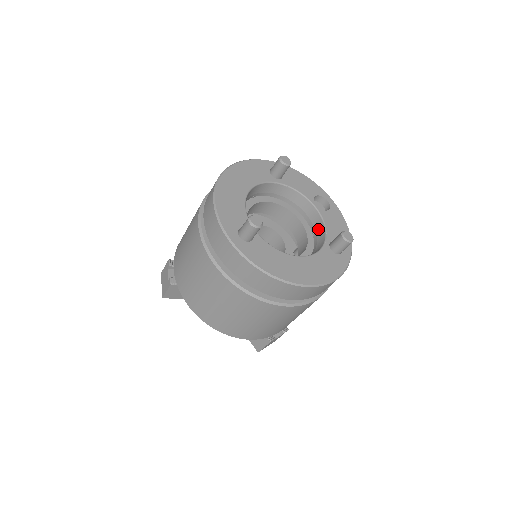
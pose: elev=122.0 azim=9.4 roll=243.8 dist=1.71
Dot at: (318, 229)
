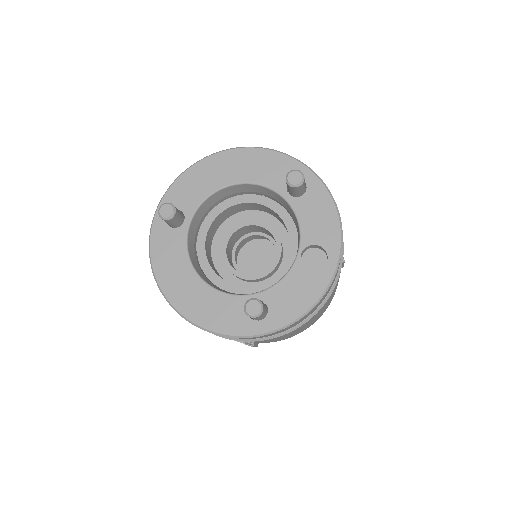
Dot at: occluded
